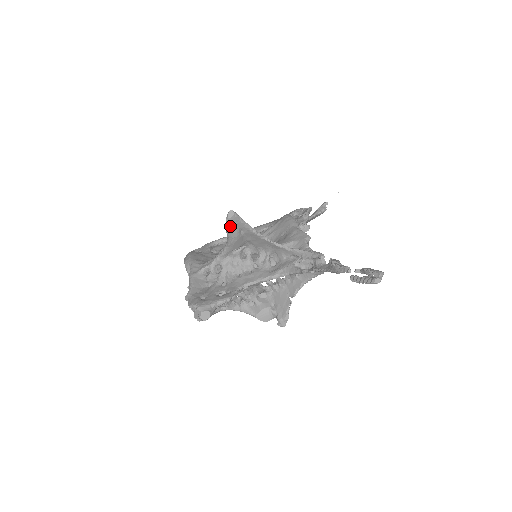
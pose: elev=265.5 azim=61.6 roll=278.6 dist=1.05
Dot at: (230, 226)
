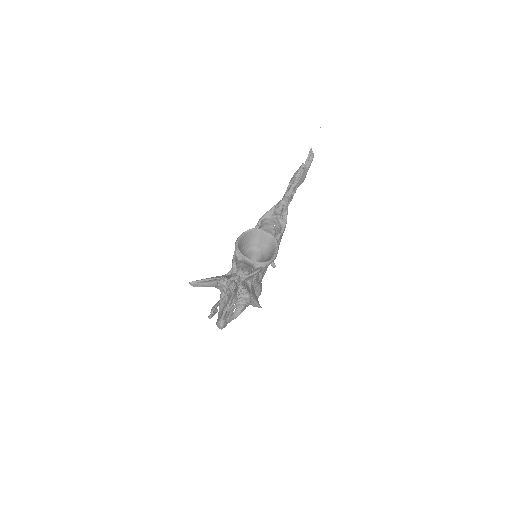
Dot at: (197, 286)
